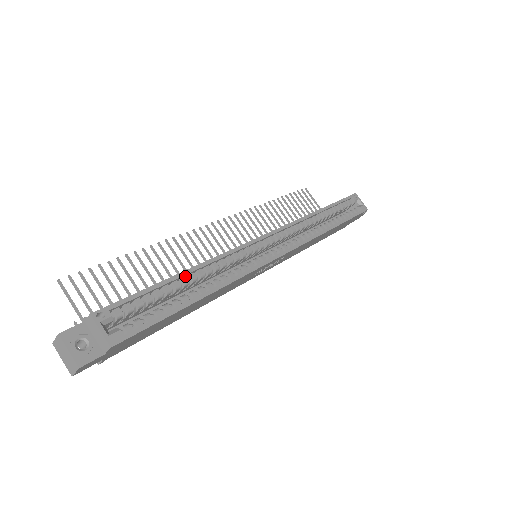
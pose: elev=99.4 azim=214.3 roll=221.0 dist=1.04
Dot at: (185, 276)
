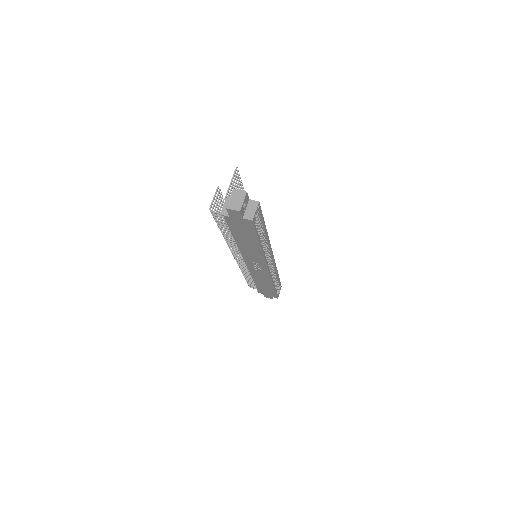
Dot at: (263, 230)
